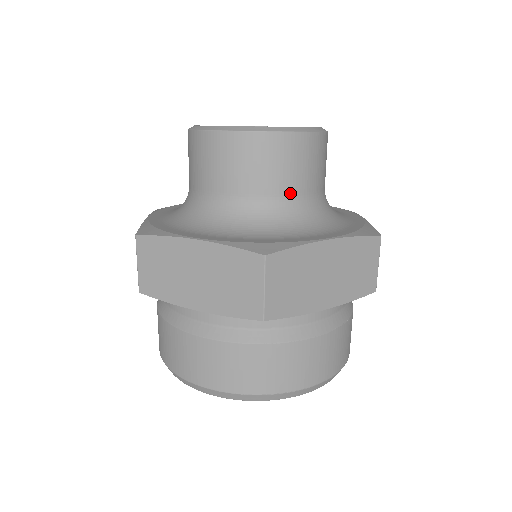
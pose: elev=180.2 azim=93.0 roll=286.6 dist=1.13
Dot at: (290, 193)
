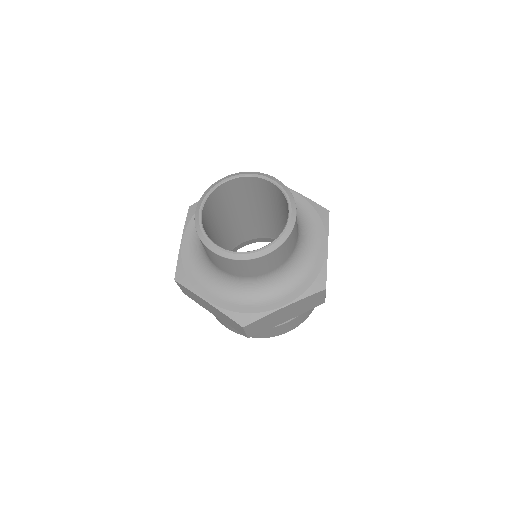
Dot at: (263, 274)
